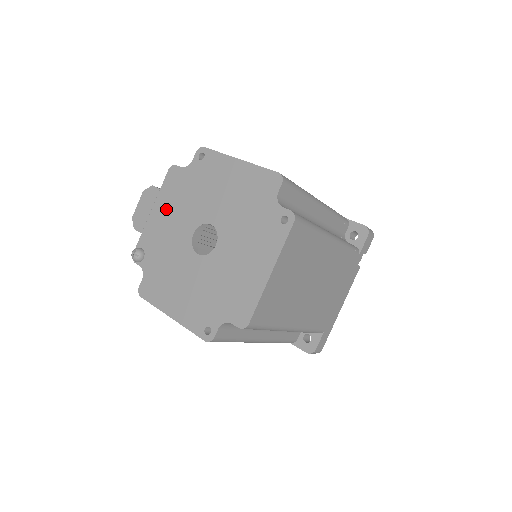
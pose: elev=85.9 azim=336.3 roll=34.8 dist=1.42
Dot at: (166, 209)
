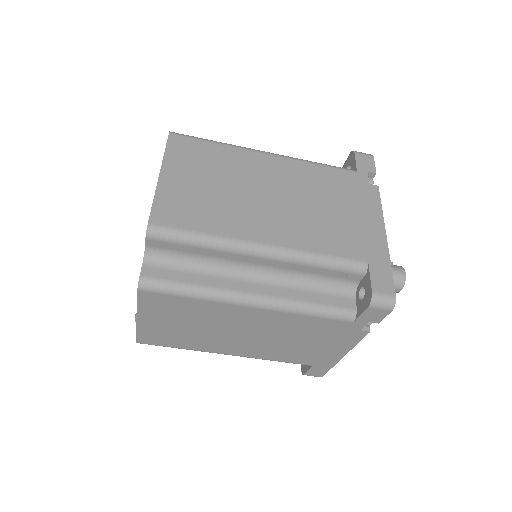
Dot at: occluded
